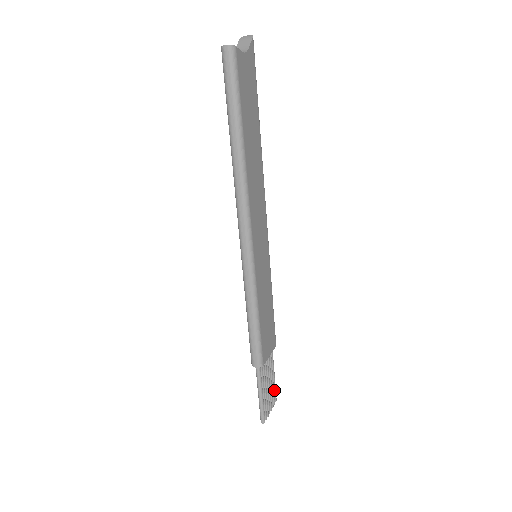
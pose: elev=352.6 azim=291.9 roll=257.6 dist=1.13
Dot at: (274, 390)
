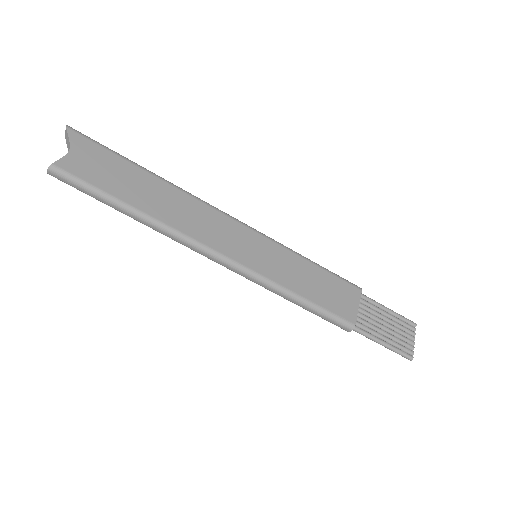
Dot at: (403, 320)
